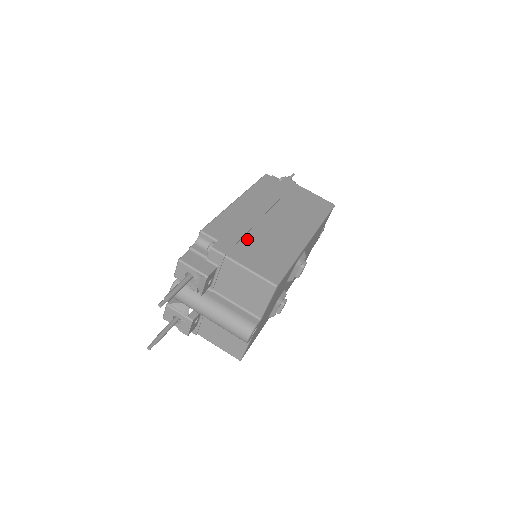
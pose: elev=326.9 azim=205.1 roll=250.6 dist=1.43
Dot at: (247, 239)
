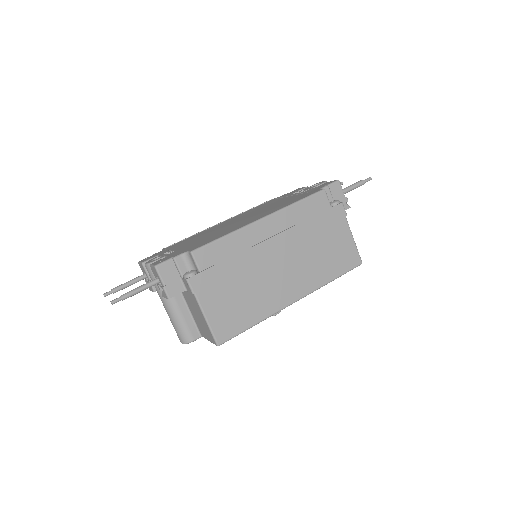
Dot at: (231, 280)
